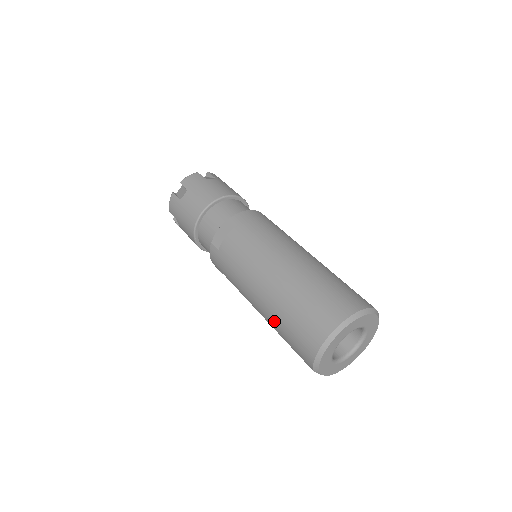
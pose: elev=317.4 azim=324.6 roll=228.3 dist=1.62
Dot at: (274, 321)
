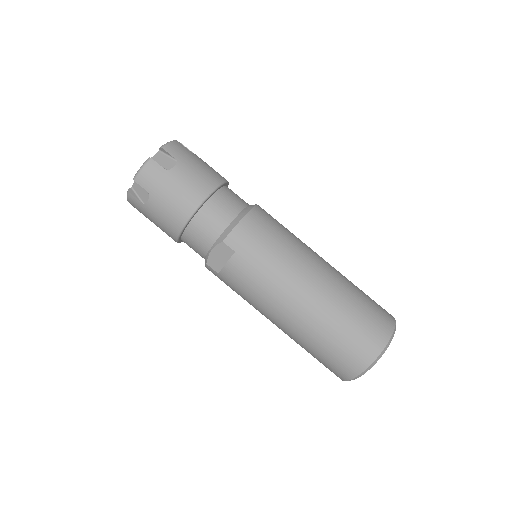
Dot at: occluded
